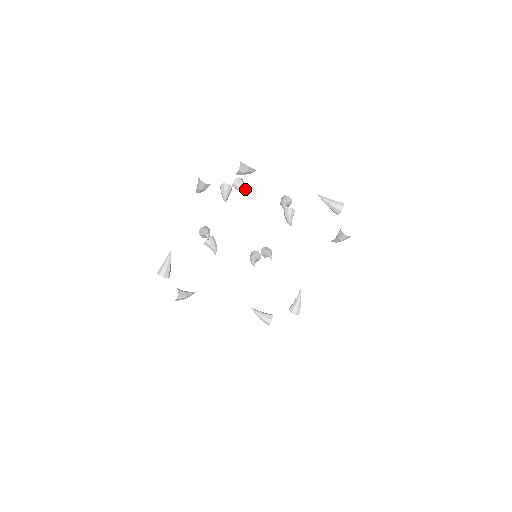
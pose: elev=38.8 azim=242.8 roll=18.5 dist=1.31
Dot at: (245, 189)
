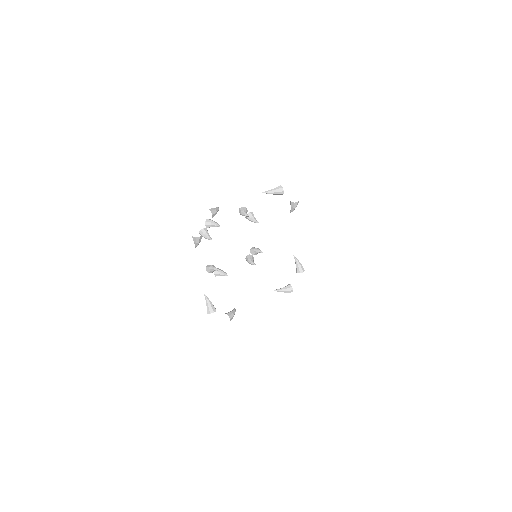
Dot at: (257, 221)
